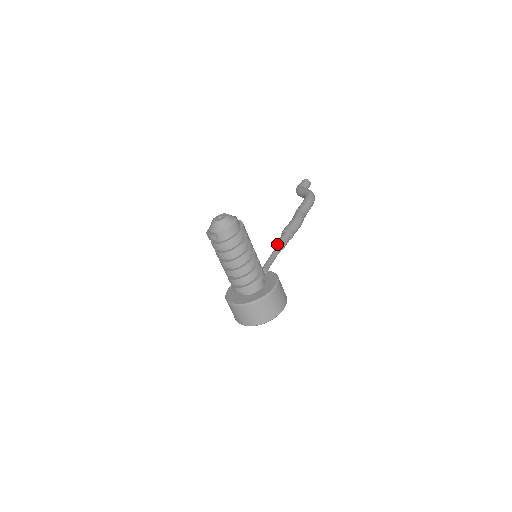
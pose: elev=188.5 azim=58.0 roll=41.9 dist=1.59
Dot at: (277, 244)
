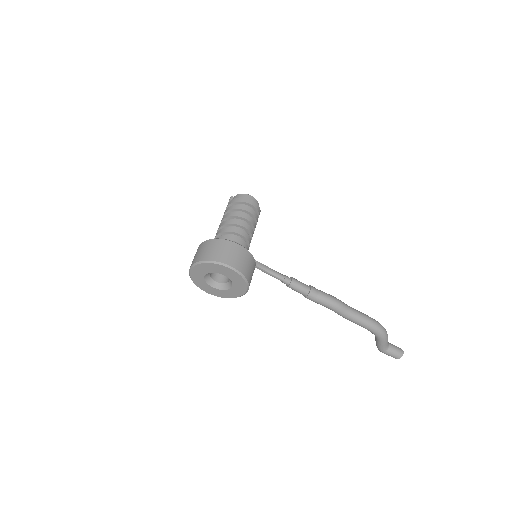
Dot at: occluded
